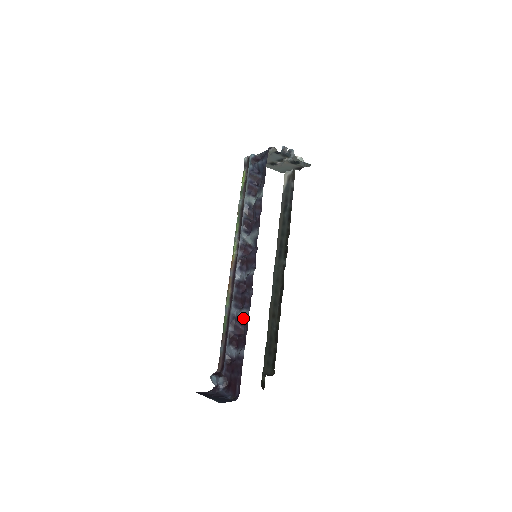
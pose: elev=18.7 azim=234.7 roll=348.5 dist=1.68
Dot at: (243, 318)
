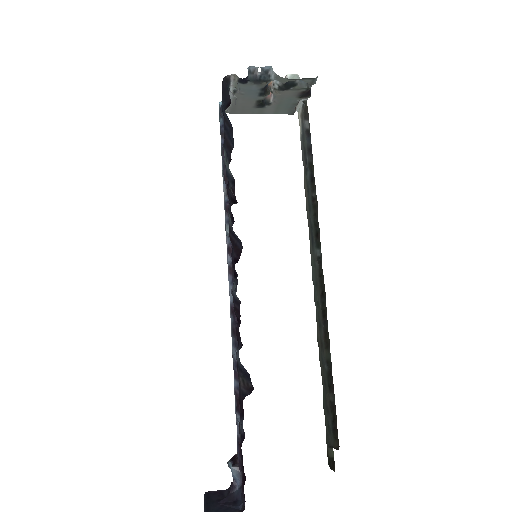
Dot at: occluded
